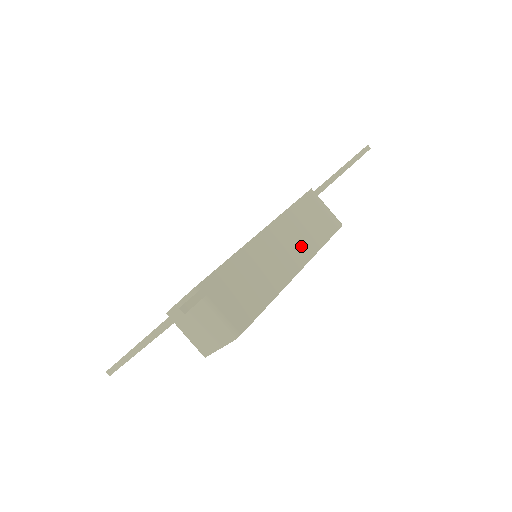
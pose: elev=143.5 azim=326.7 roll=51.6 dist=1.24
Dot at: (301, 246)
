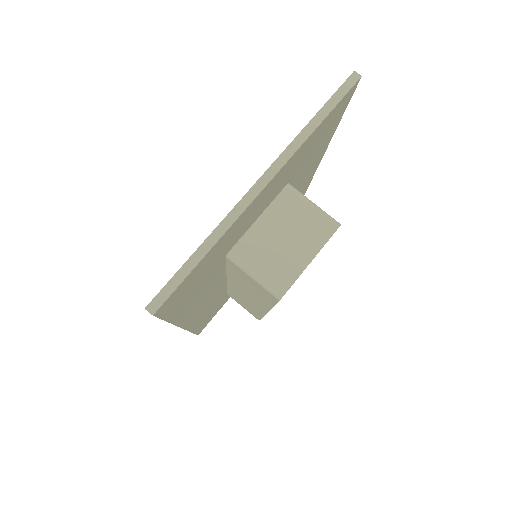
Dot at: occluded
